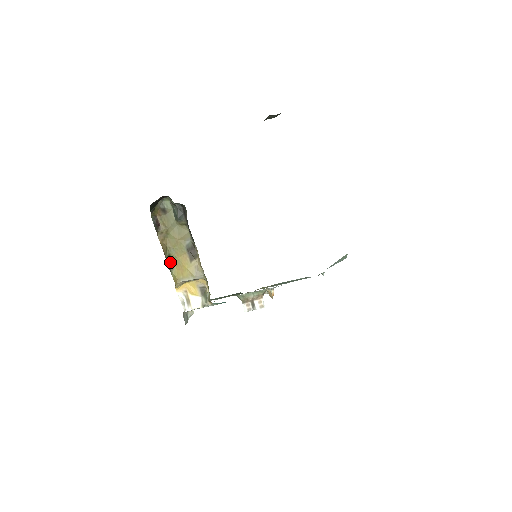
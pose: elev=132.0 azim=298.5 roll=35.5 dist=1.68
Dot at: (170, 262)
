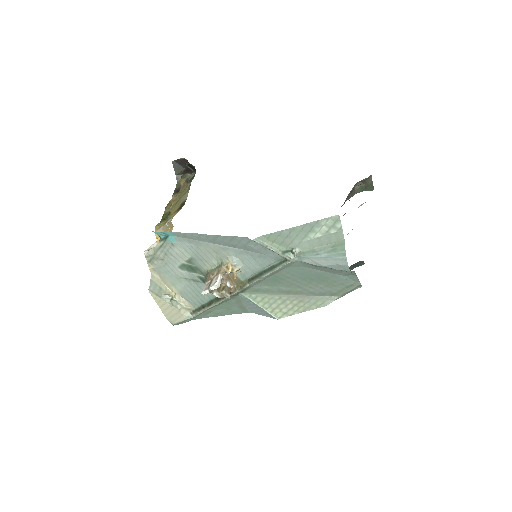
Dot at: (167, 217)
